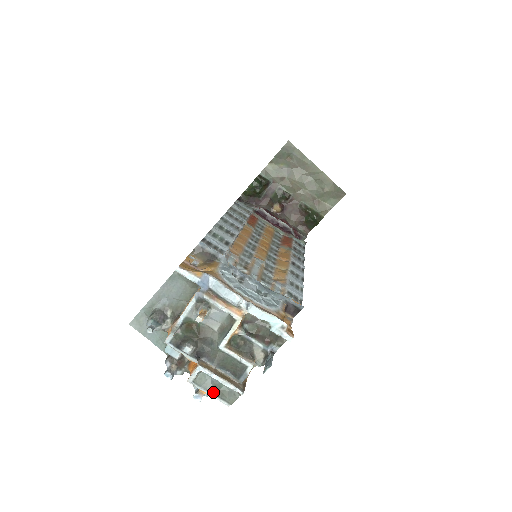
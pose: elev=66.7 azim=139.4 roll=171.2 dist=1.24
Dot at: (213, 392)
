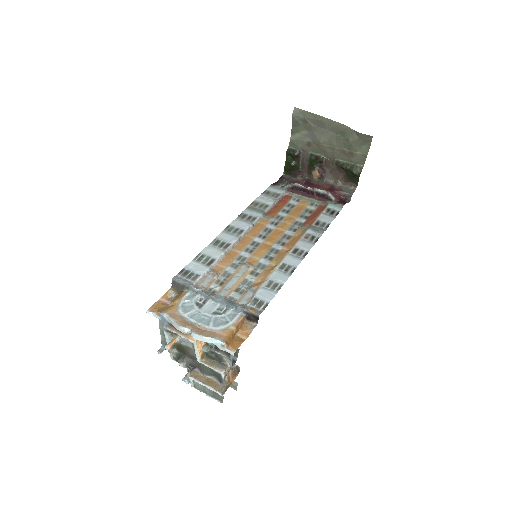
Dot at: (208, 394)
